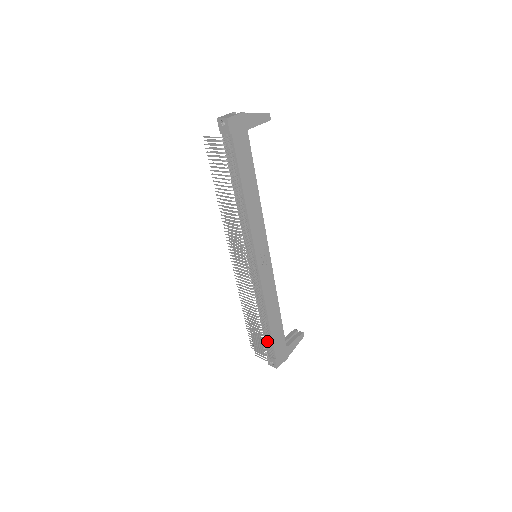
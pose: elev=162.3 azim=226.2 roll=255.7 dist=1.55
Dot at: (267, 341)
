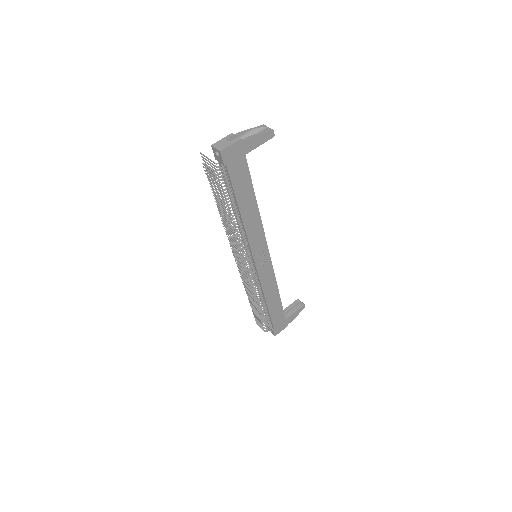
Dot at: (266, 319)
